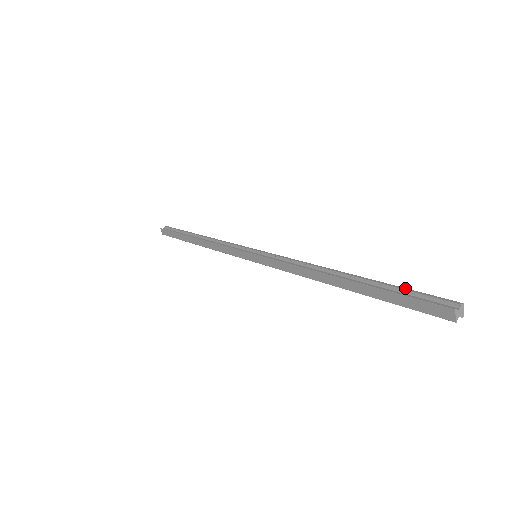
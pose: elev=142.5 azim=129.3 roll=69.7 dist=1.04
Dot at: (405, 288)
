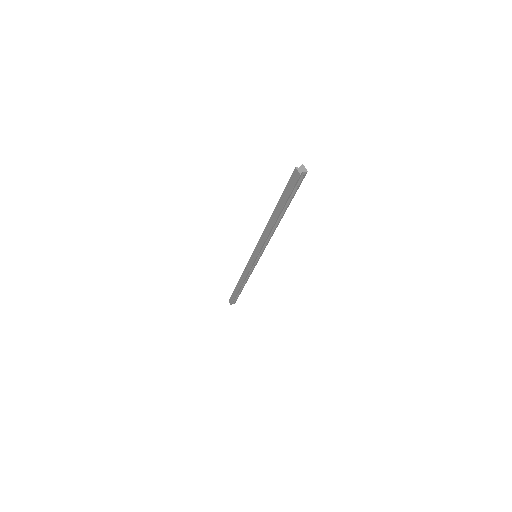
Dot at: occluded
